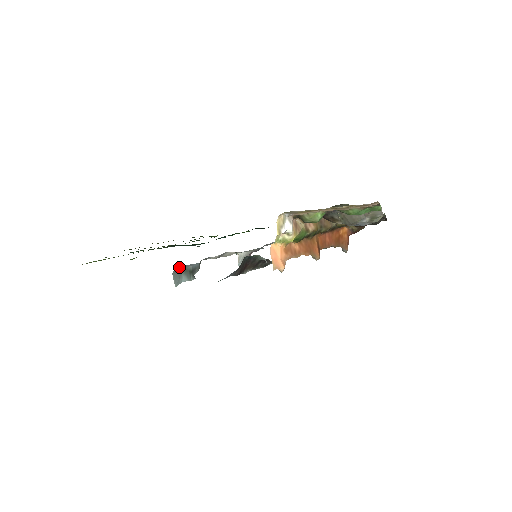
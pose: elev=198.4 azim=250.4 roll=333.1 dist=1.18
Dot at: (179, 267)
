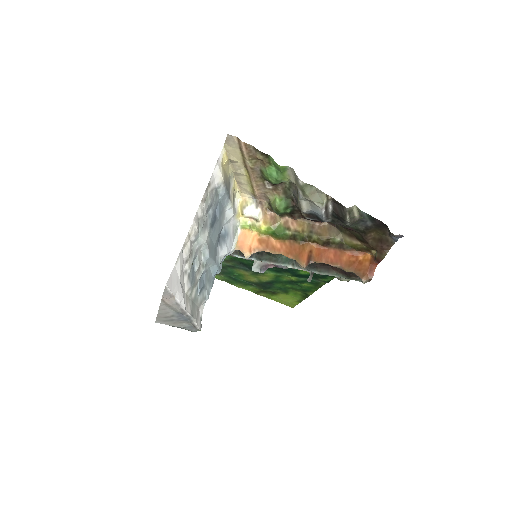
Dot at: occluded
